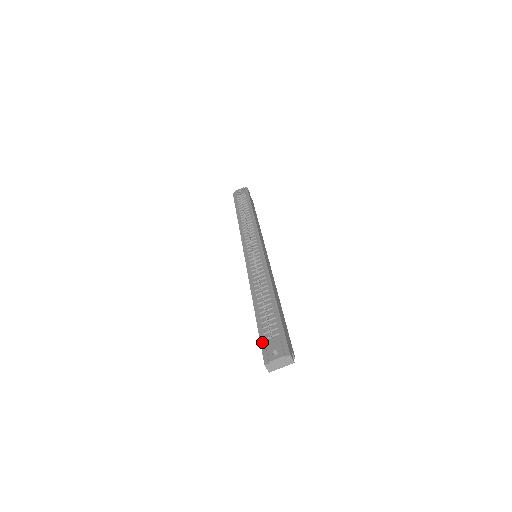
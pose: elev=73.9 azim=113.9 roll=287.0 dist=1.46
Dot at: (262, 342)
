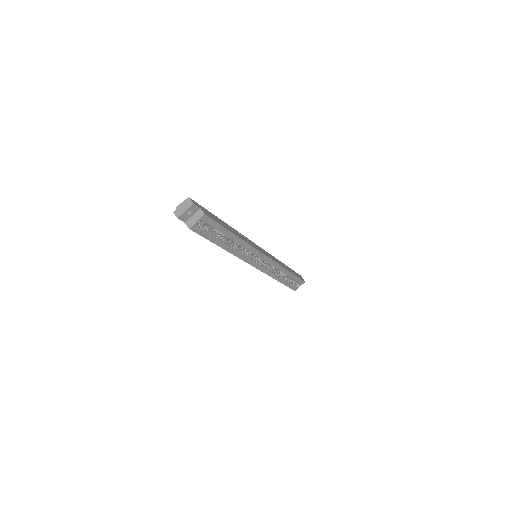
Dot at: occluded
